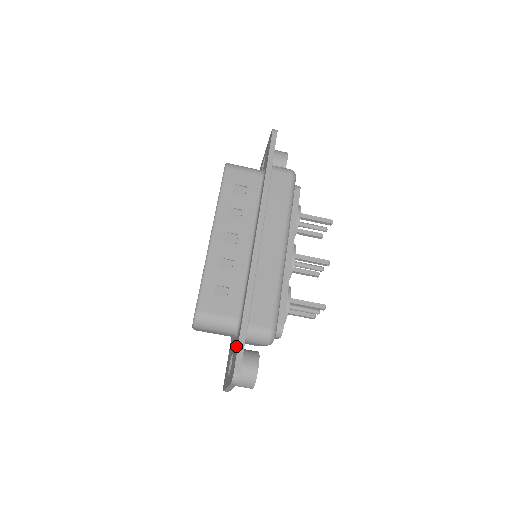
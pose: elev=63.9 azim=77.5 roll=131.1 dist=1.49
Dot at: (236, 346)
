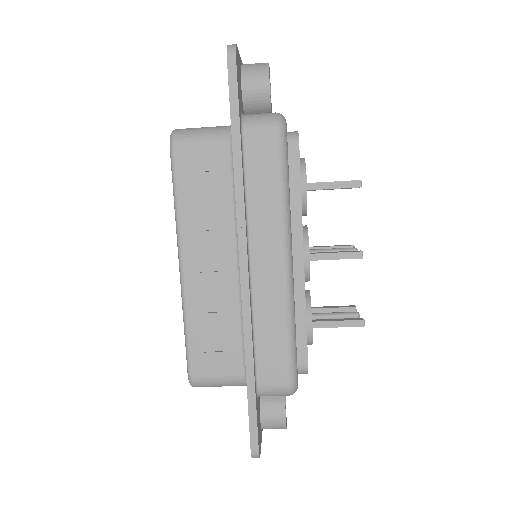
Dot at: occluded
